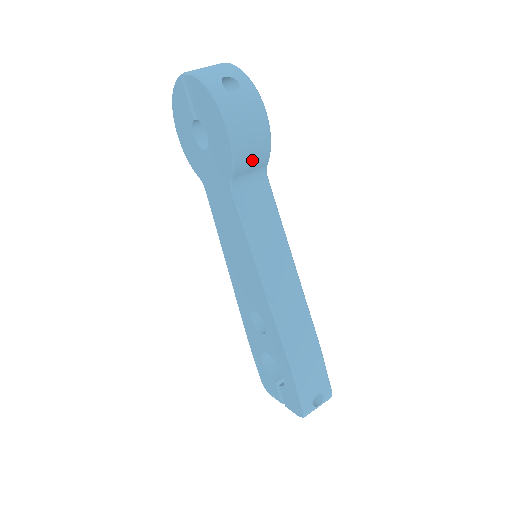
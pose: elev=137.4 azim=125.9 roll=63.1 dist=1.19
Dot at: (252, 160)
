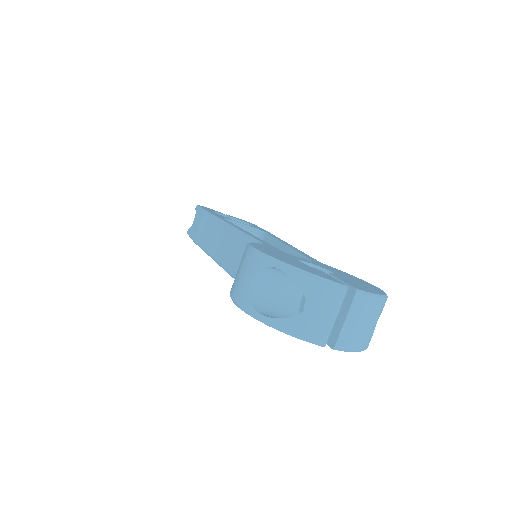
Dot at: occluded
